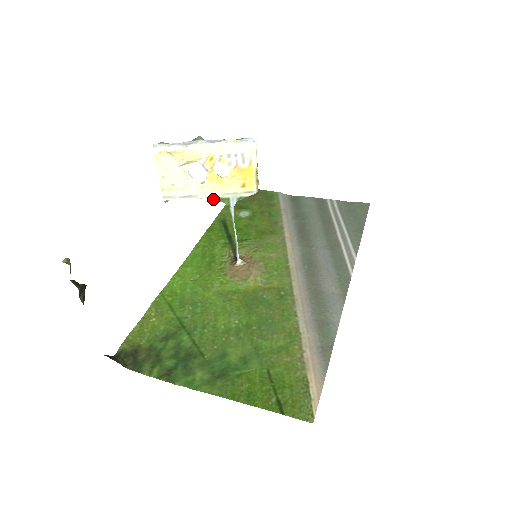
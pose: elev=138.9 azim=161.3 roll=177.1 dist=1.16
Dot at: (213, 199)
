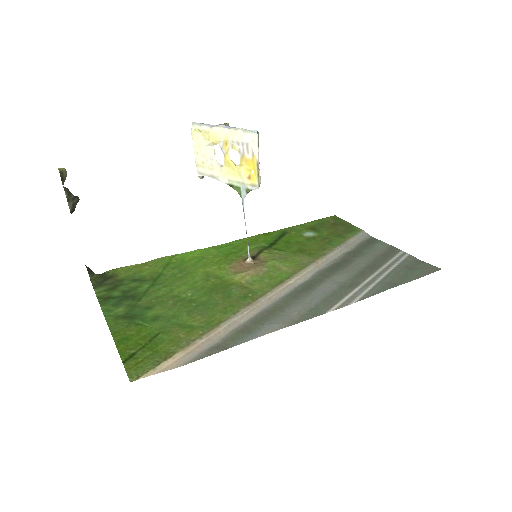
Dot at: (228, 184)
